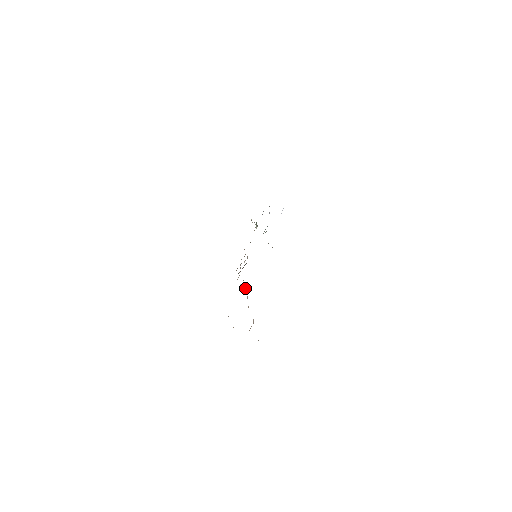
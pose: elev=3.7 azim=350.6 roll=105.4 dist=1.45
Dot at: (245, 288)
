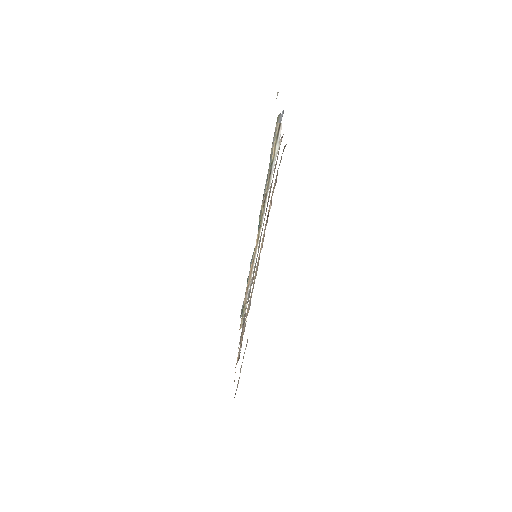
Dot at: occluded
